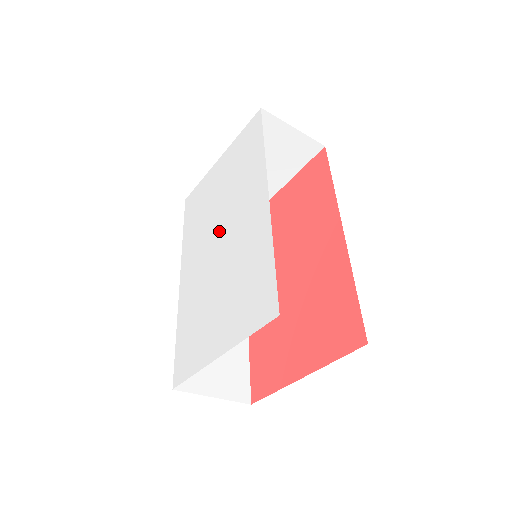
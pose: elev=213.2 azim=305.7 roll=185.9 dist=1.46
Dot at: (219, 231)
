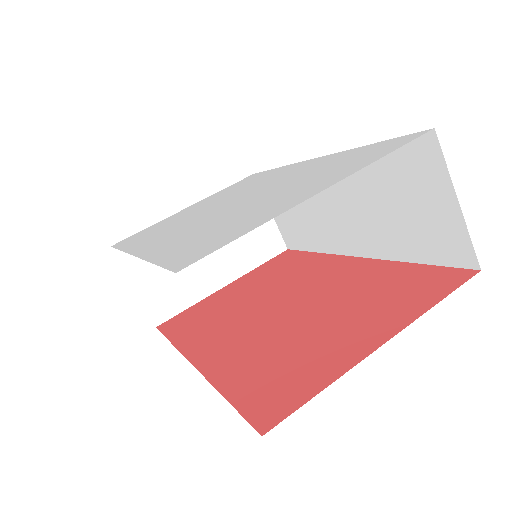
Dot at: (226, 202)
